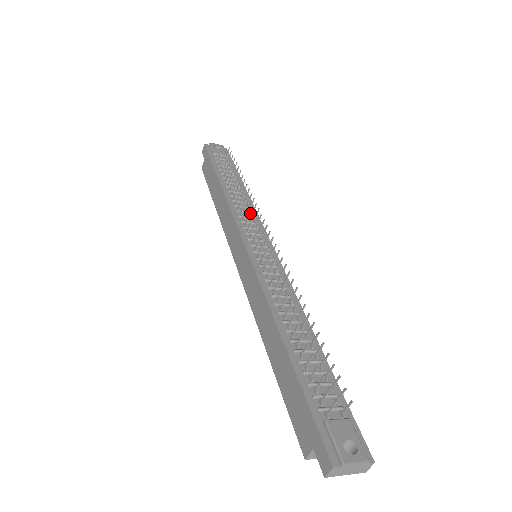
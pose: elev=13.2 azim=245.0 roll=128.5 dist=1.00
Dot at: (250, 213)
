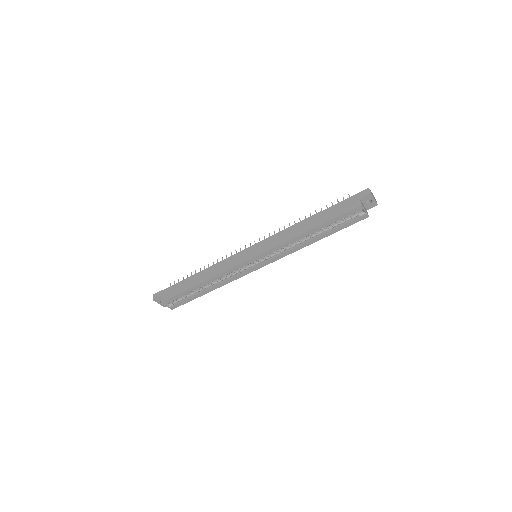
Dot at: (236, 251)
